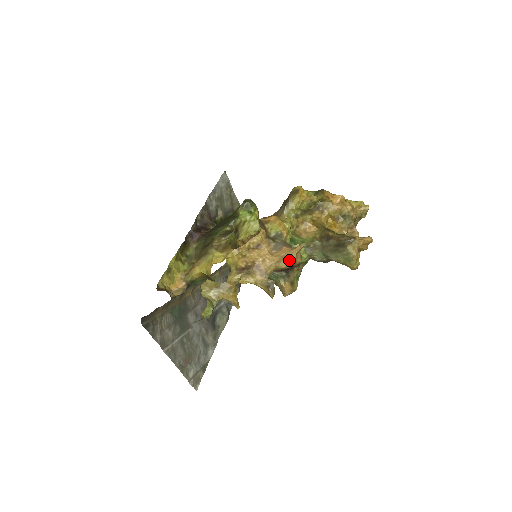
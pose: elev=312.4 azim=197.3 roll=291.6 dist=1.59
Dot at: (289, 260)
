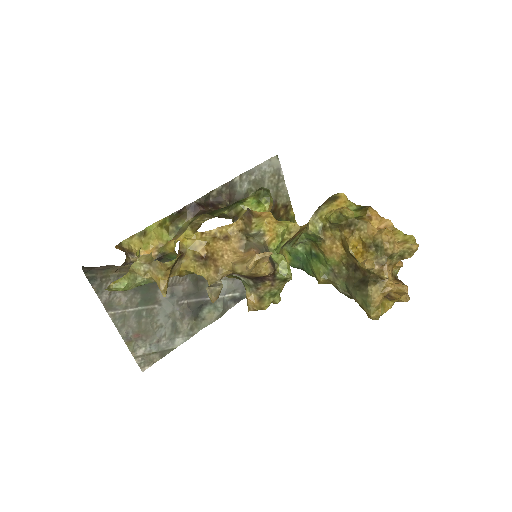
Dot at: (245, 265)
